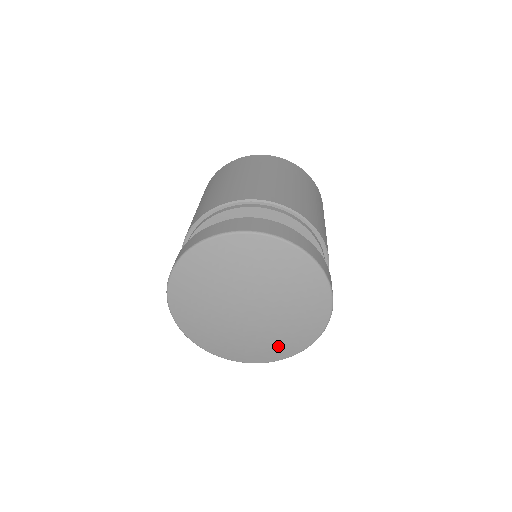
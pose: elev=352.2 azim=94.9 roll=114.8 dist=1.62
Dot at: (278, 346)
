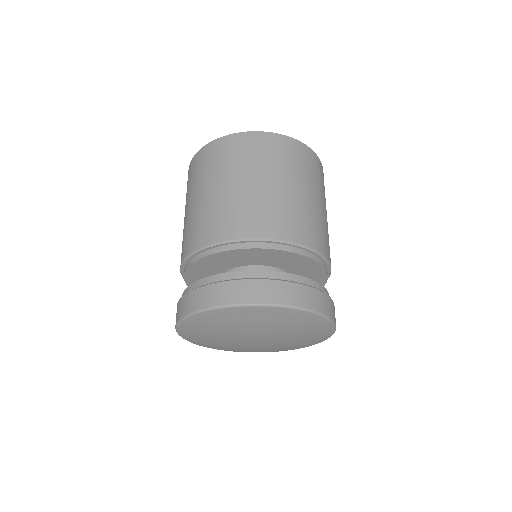
Dot at: occluded
